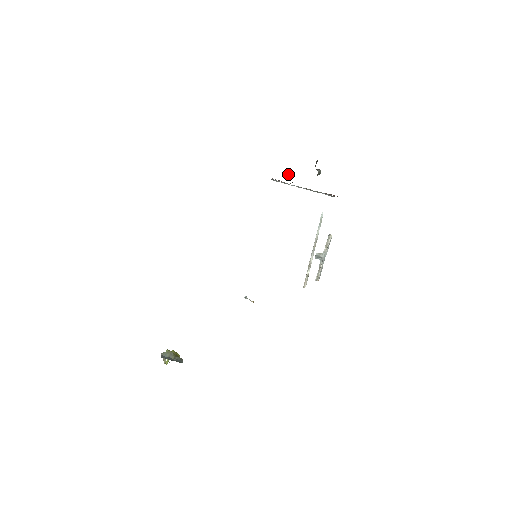
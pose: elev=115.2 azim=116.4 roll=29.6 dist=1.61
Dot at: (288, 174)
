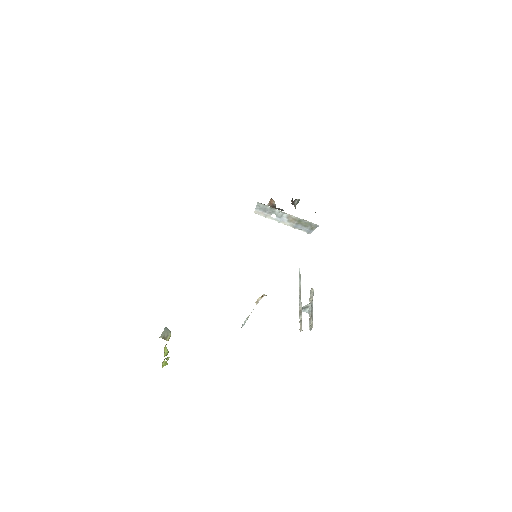
Dot at: (271, 200)
